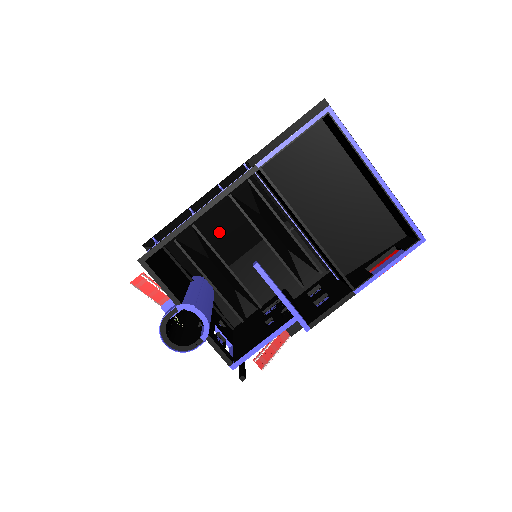
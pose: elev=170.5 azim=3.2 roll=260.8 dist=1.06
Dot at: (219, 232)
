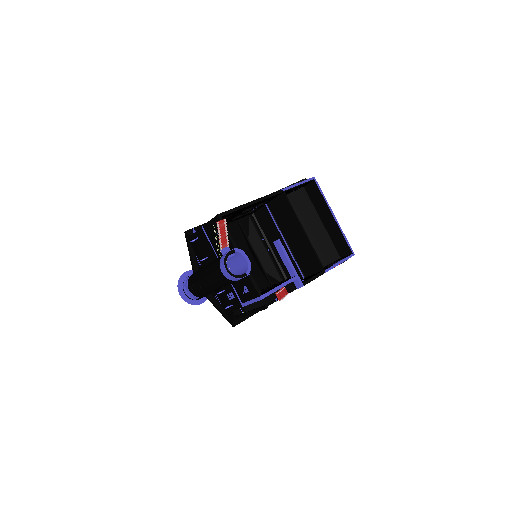
Dot at: occluded
